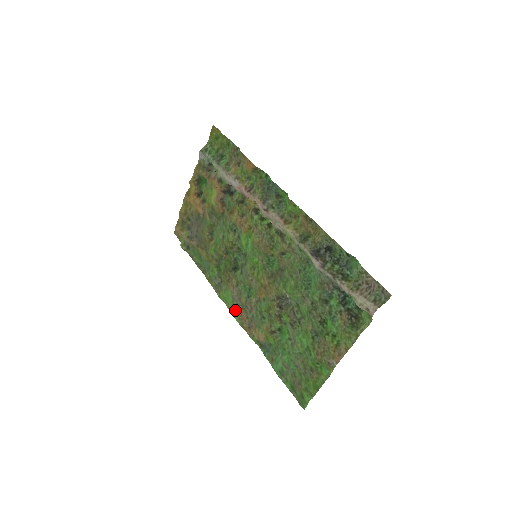
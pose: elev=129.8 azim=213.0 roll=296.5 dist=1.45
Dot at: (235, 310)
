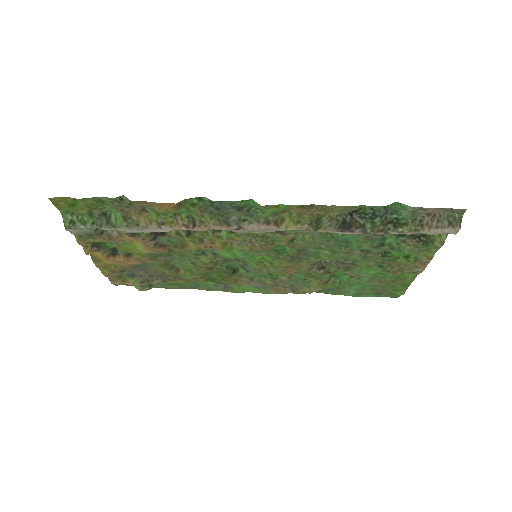
Dot at: (266, 291)
